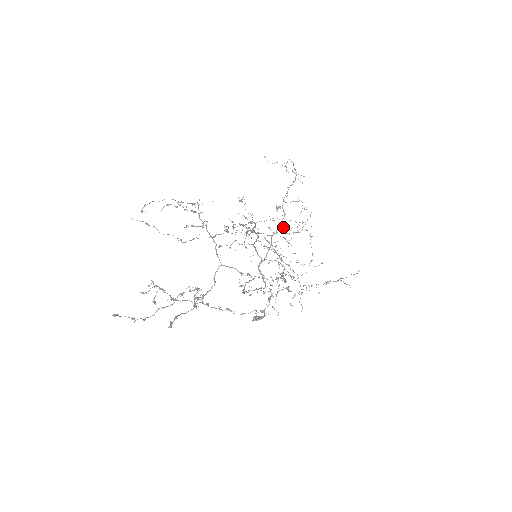
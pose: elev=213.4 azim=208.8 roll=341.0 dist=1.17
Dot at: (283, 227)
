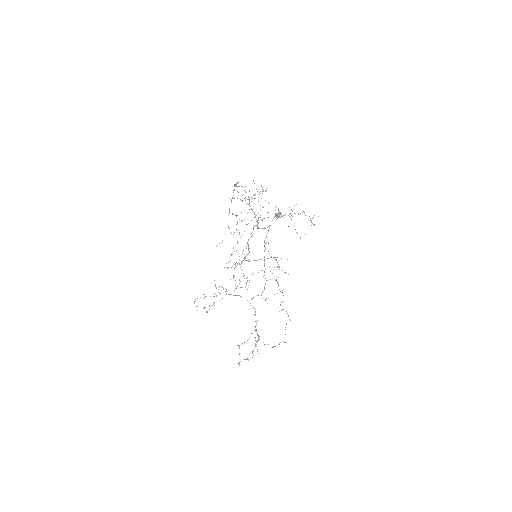
Dot at: occluded
